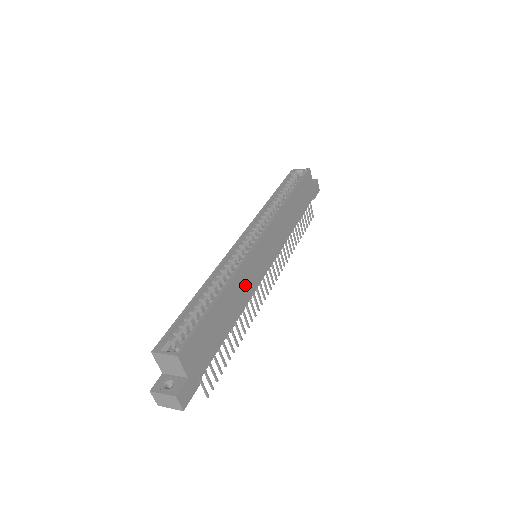
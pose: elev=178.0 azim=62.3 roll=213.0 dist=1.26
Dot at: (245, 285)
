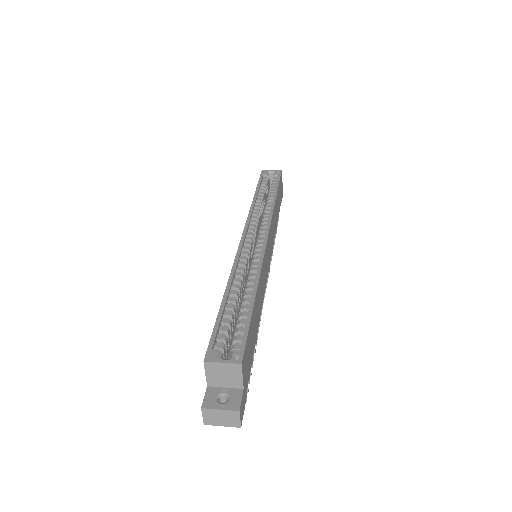
Dot at: (262, 286)
